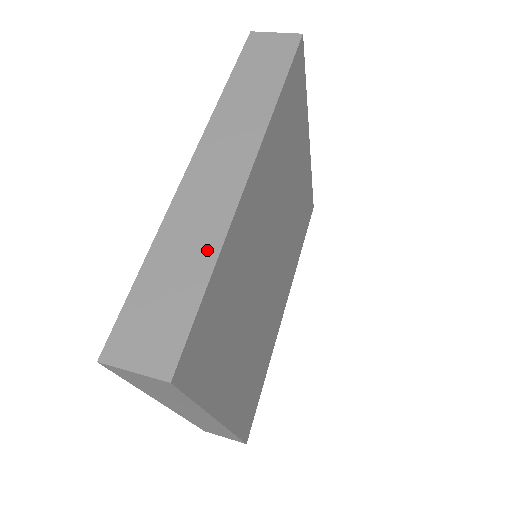
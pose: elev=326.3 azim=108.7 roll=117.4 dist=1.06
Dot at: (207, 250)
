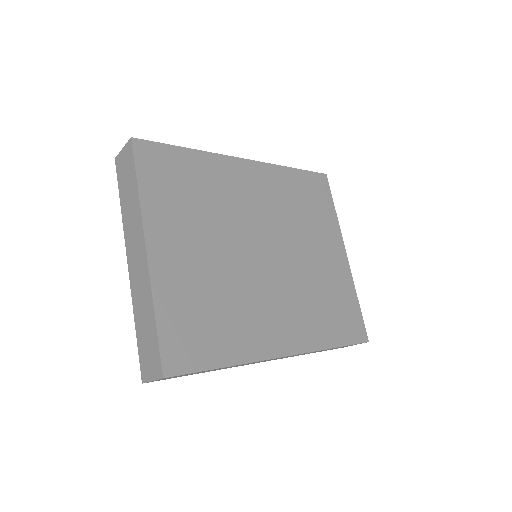
Dot at: occluded
